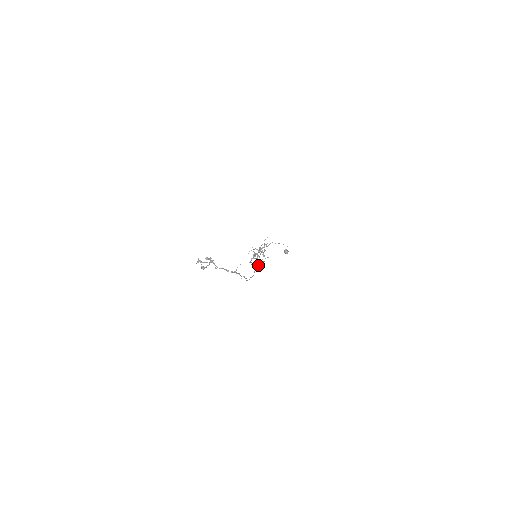
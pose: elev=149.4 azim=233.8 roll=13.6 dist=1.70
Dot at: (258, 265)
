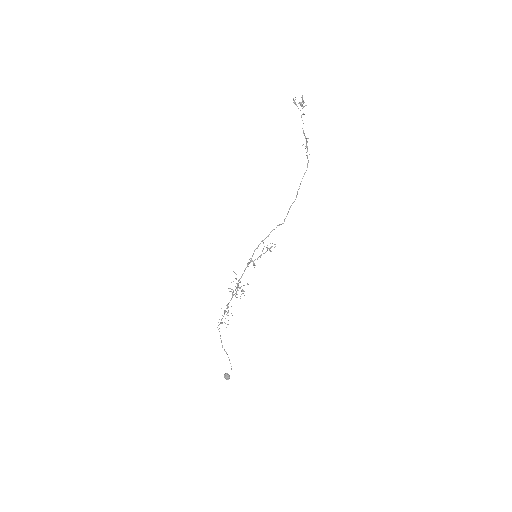
Dot at: (282, 223)
